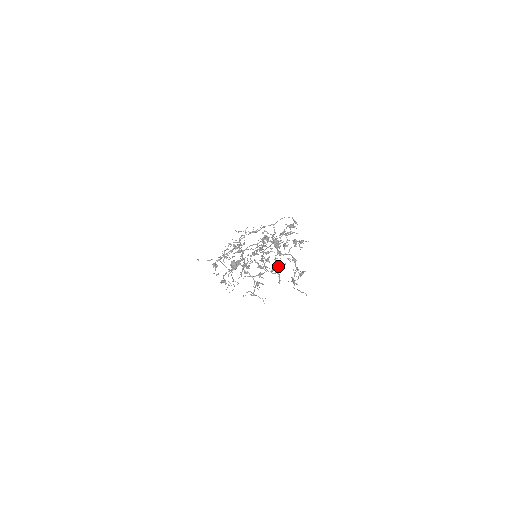
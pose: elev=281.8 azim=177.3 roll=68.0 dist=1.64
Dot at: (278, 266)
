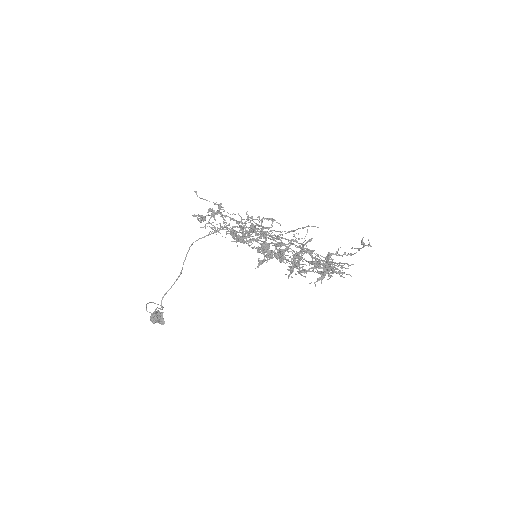
Dot at: occluded
